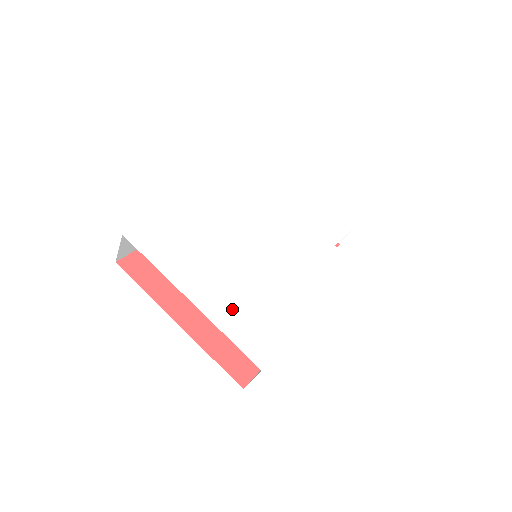
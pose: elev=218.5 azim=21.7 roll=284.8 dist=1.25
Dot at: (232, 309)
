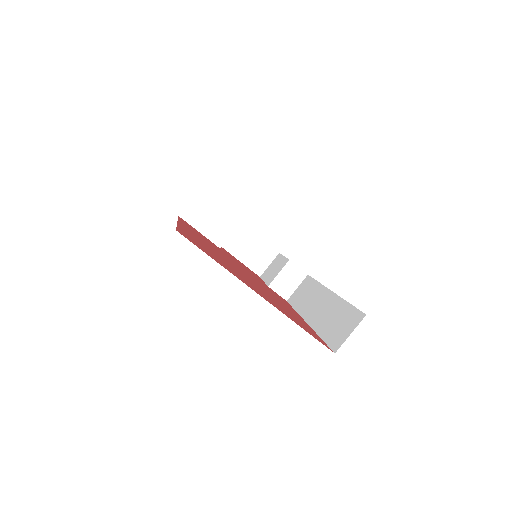
Dot at: occluded
